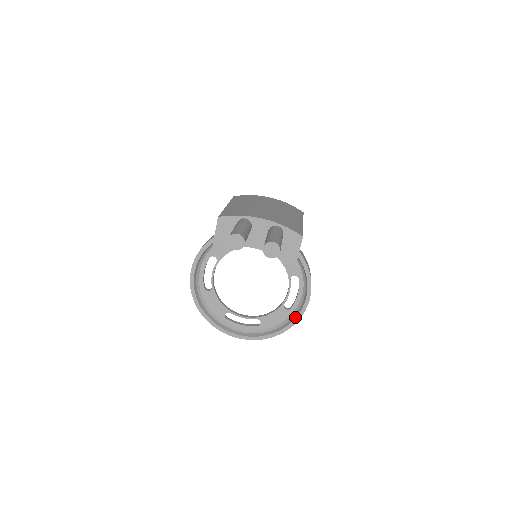
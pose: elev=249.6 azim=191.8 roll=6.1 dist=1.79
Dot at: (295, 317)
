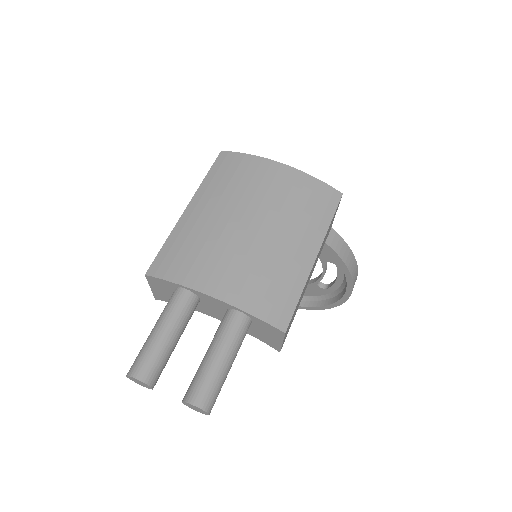
Dot at: (331, 302)
